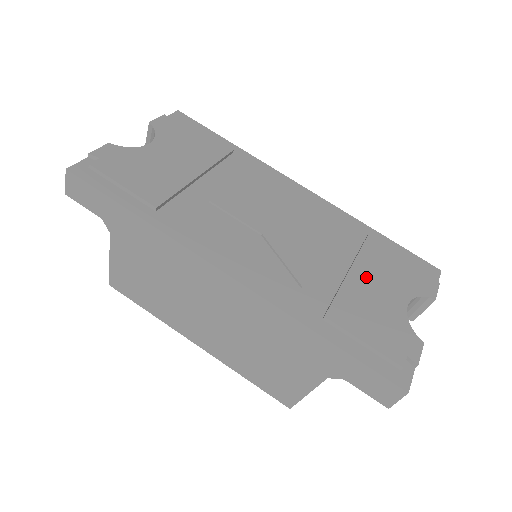
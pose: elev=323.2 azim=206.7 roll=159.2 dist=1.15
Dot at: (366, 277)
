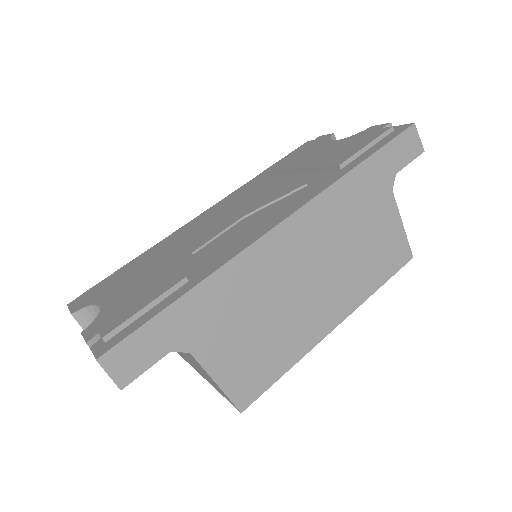
Dot at: (305, 161)
